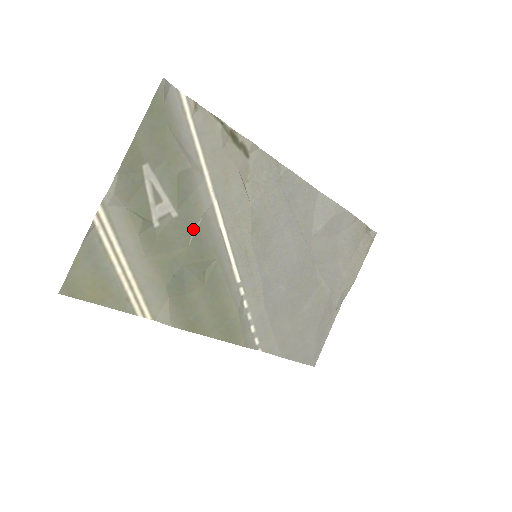
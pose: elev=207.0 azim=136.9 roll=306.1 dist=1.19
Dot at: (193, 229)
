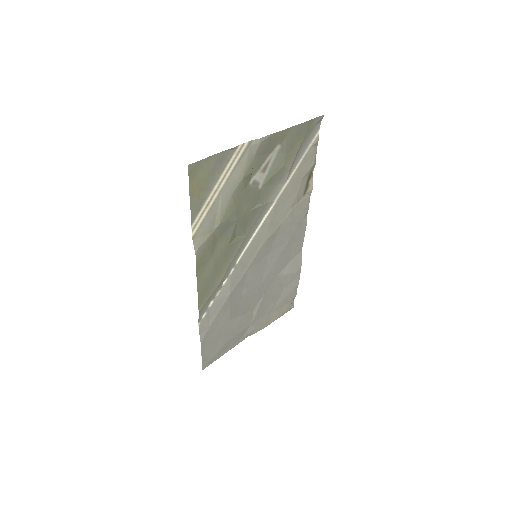
Dot at: (257, 205)
